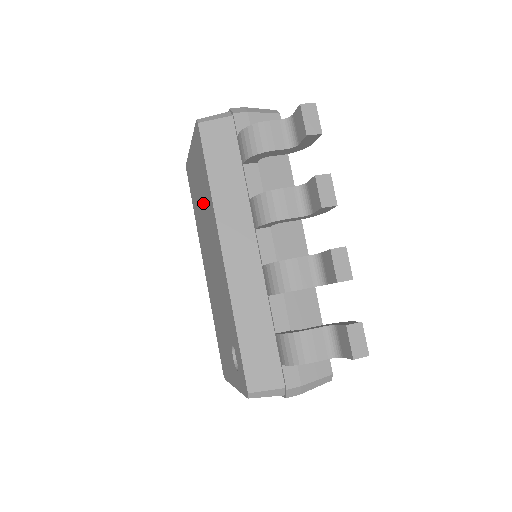
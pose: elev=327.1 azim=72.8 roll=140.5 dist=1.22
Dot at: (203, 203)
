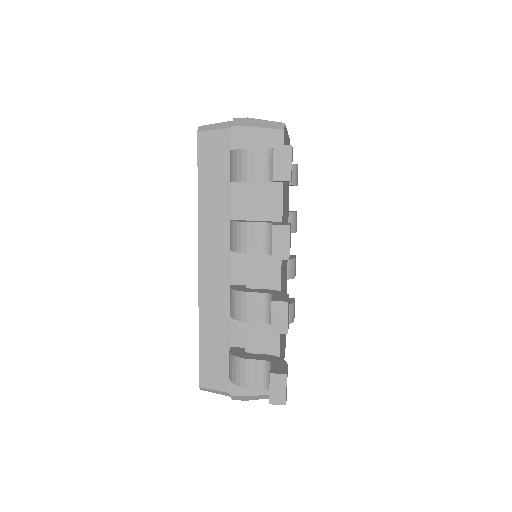
Dot at: occluded
